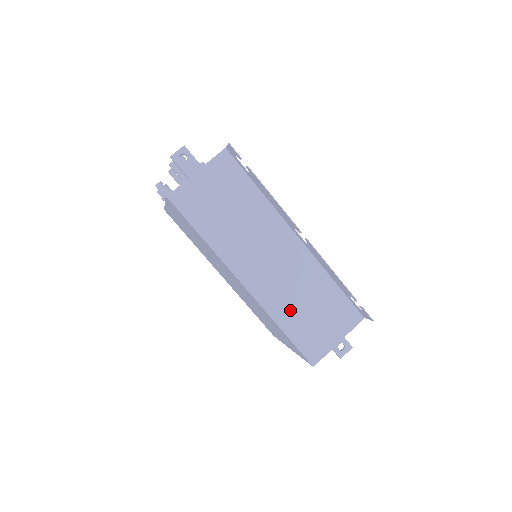
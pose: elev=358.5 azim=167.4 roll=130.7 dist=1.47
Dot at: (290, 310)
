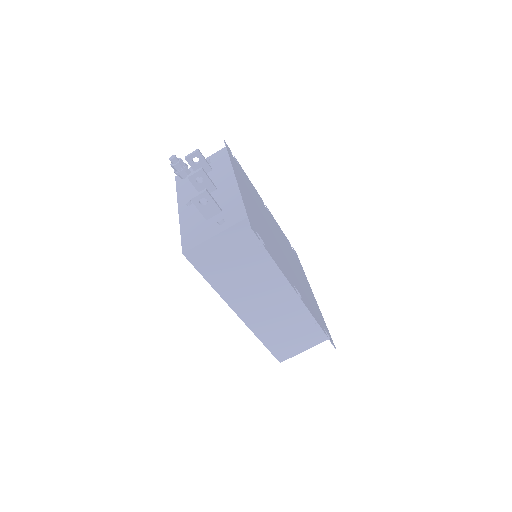
Dot at: (273, 332)
